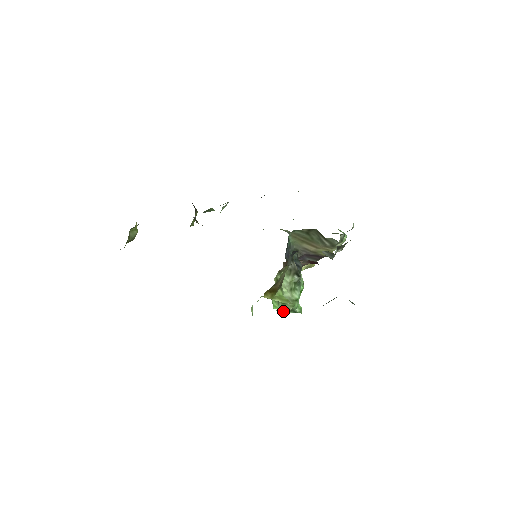
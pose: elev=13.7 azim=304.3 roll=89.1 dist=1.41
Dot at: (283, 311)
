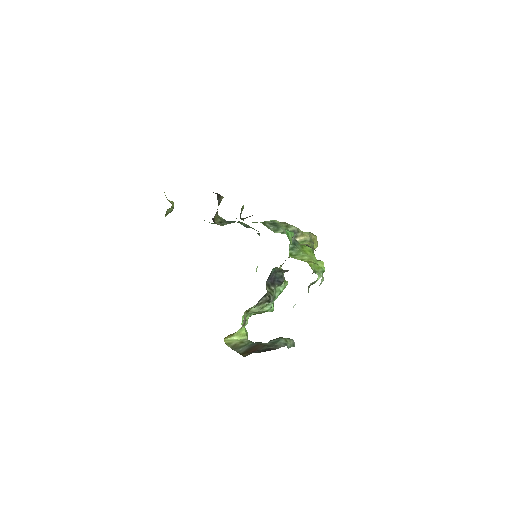
Dot at: occluded
